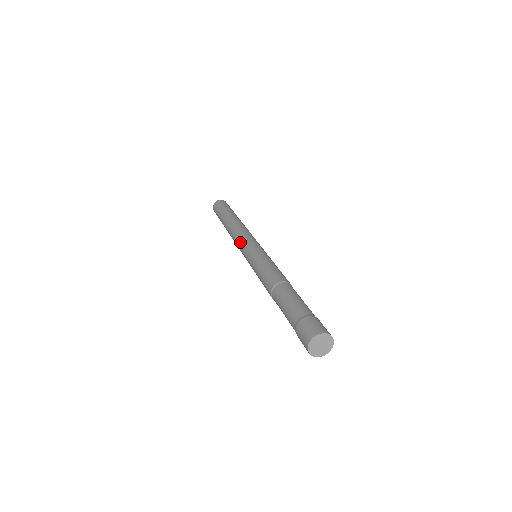
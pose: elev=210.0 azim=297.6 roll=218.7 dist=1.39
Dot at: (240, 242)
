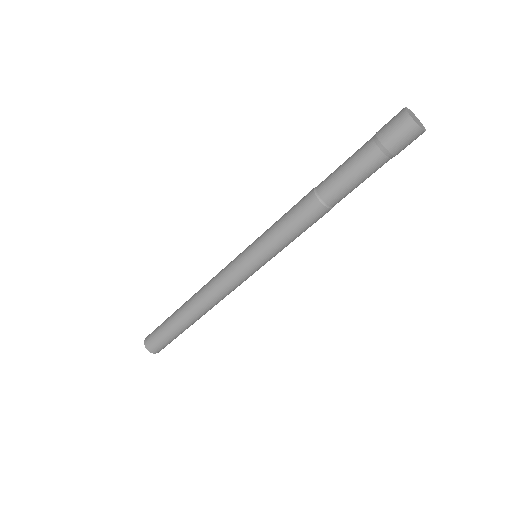
Dot at: (226, 266)
